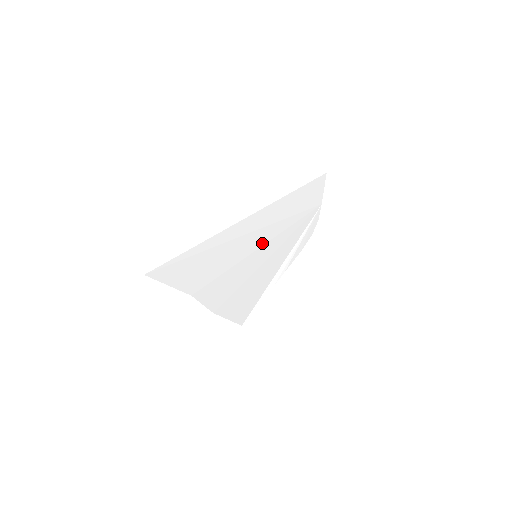
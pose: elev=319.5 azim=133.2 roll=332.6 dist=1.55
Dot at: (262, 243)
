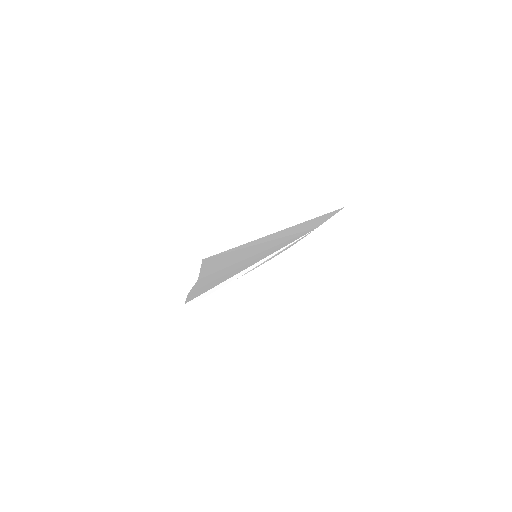
Dot at: (269, 247)
